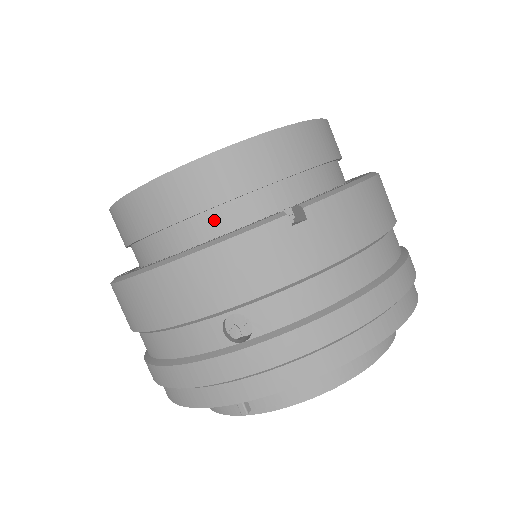
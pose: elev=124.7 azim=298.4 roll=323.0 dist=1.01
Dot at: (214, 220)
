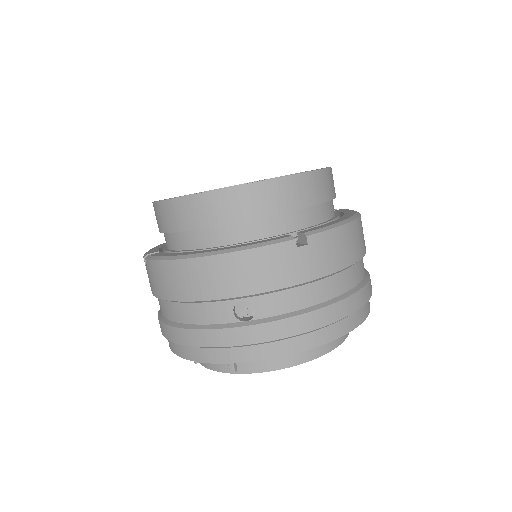
Dot at: (240, 230)
